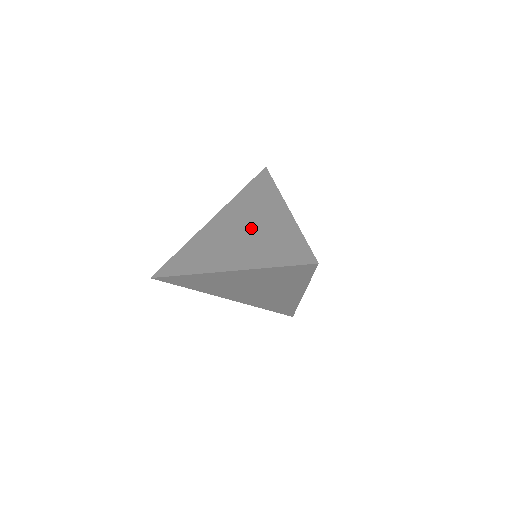
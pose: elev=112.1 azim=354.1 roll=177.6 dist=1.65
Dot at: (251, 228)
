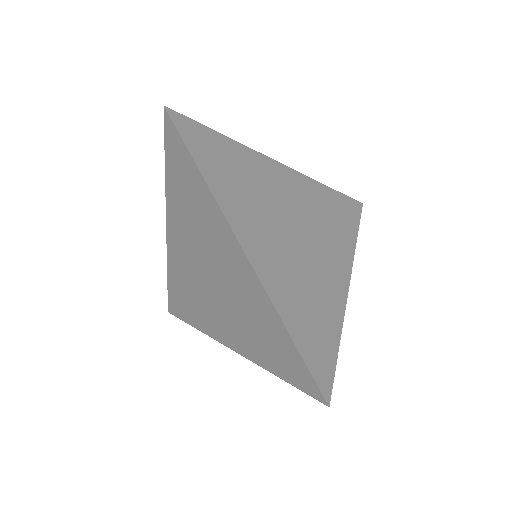
Dot at: occluded
